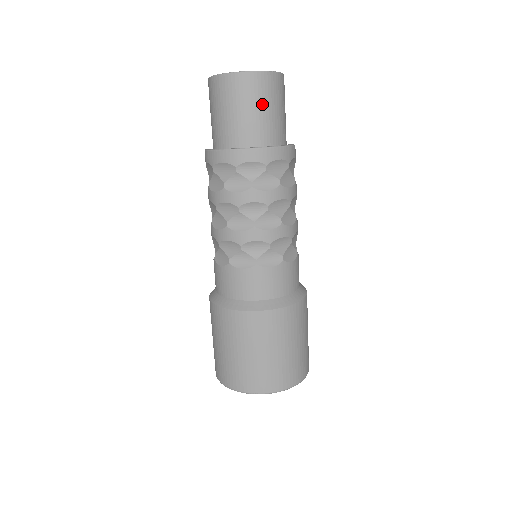
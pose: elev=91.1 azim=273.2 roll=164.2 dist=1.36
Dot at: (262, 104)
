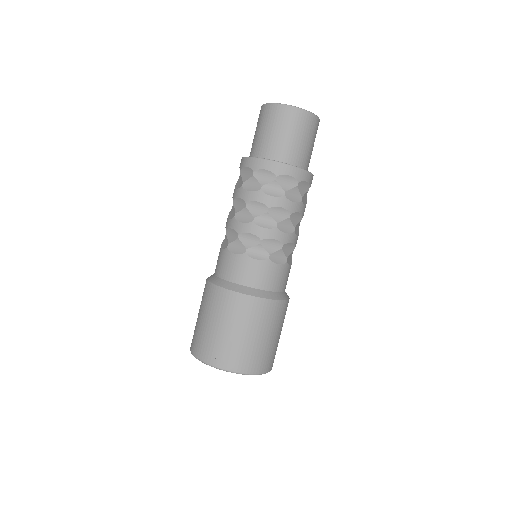
Dot at: (289, 131)
